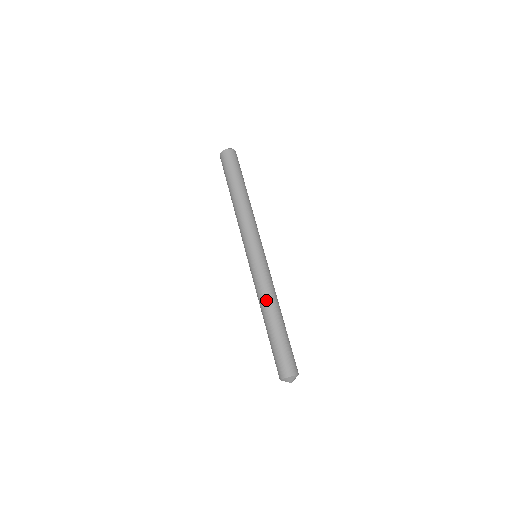
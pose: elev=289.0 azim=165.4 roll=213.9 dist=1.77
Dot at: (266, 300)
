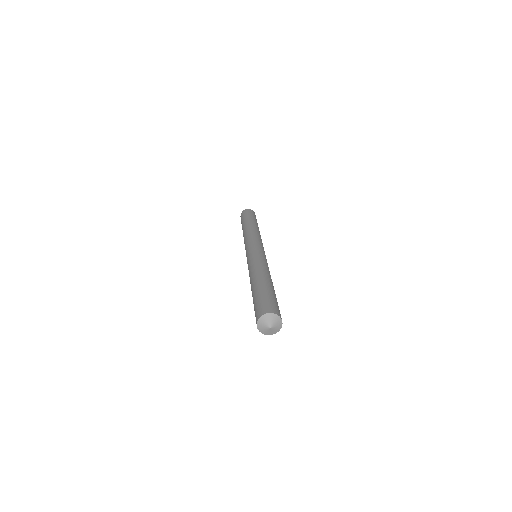
Dot at: (250, 275)
